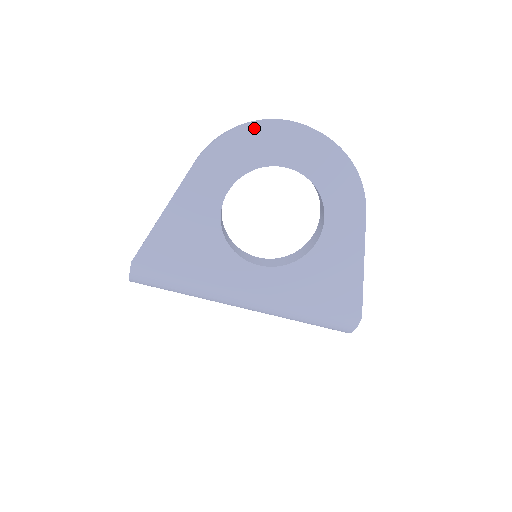
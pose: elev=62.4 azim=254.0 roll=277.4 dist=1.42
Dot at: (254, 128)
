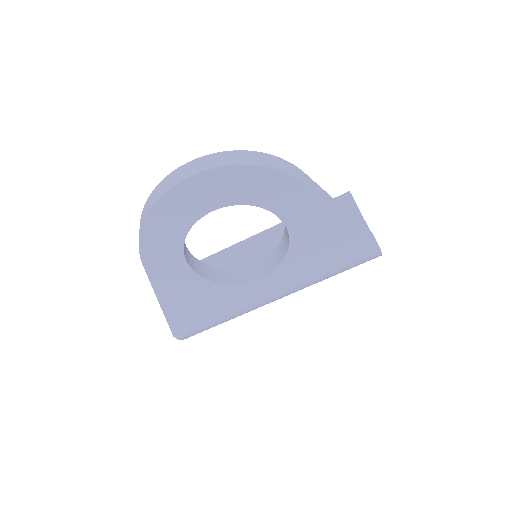
Dot at: (155, 211)
